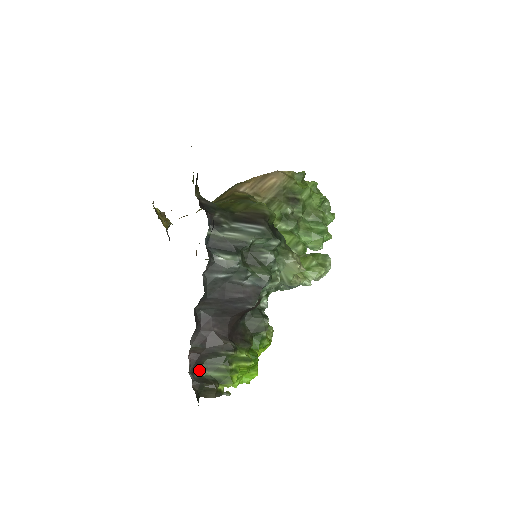
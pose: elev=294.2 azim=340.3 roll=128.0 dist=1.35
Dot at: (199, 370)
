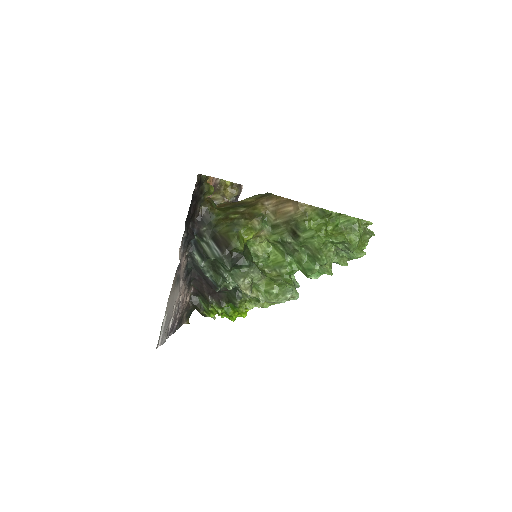
Dot at: (199, 297)
